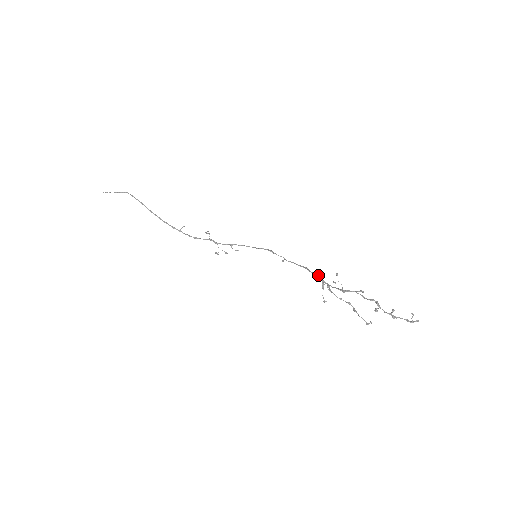
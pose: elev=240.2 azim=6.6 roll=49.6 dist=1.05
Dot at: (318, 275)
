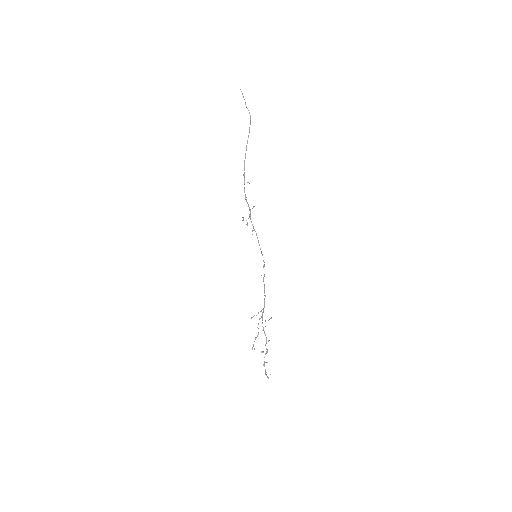
Dot at: occluded
